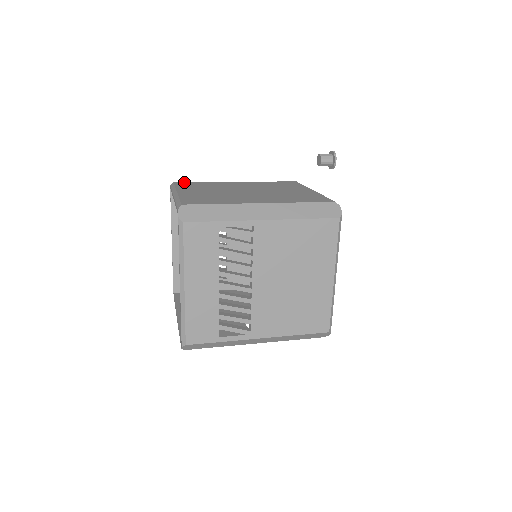
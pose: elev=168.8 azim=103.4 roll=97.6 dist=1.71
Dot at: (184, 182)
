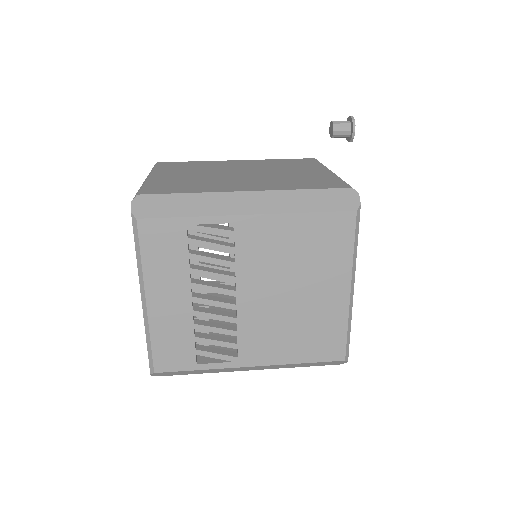
Dot at: (170, 162)
